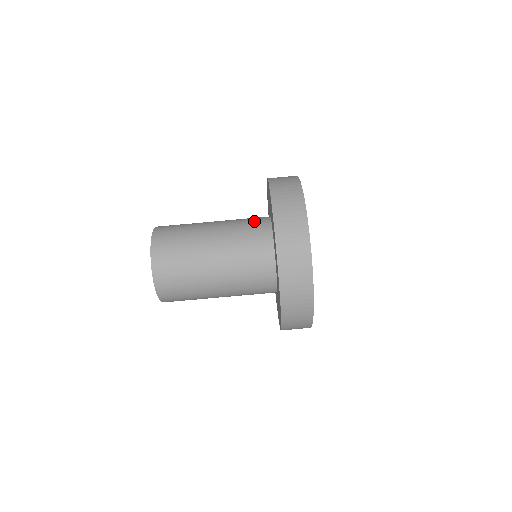
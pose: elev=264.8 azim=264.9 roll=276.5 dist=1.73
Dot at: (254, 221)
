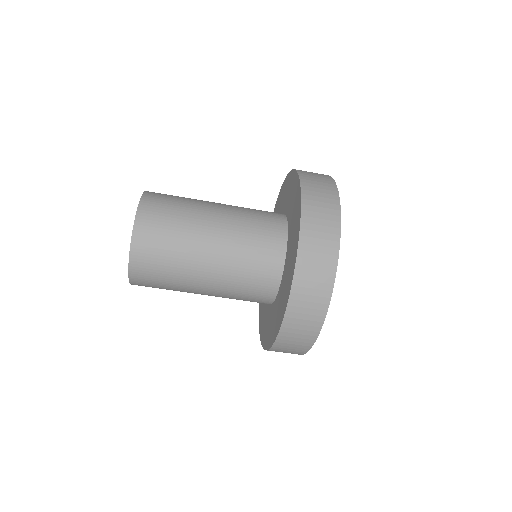
Dot at: (267, 216)
